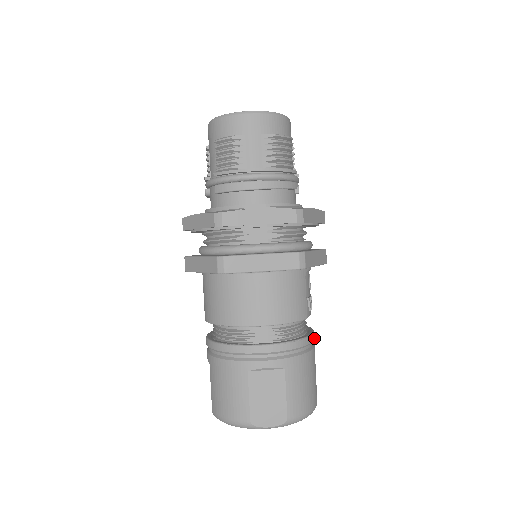
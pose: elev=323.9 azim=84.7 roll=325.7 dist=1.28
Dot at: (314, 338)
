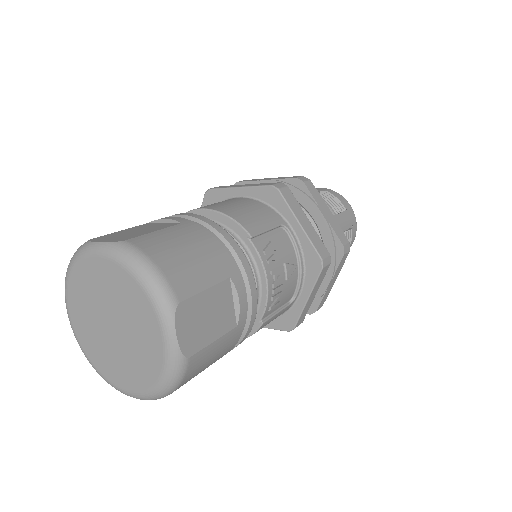
Dot at: (247, 273)
